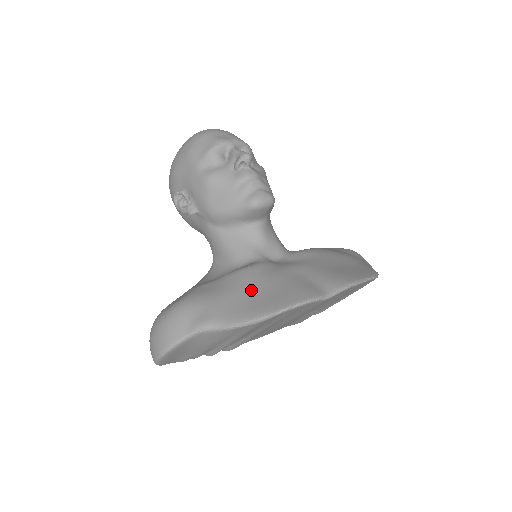
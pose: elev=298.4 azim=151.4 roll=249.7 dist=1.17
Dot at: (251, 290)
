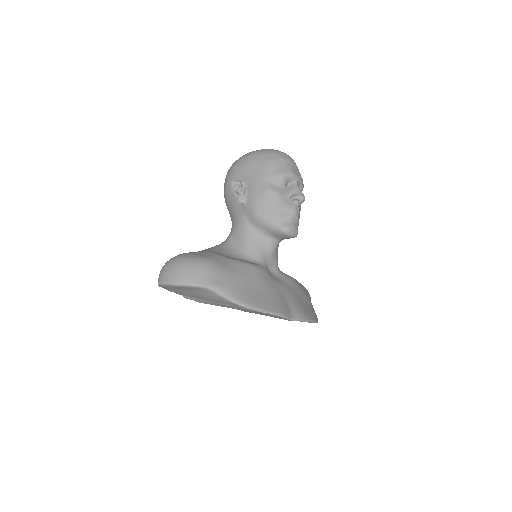
Dot at: (253, 284)
